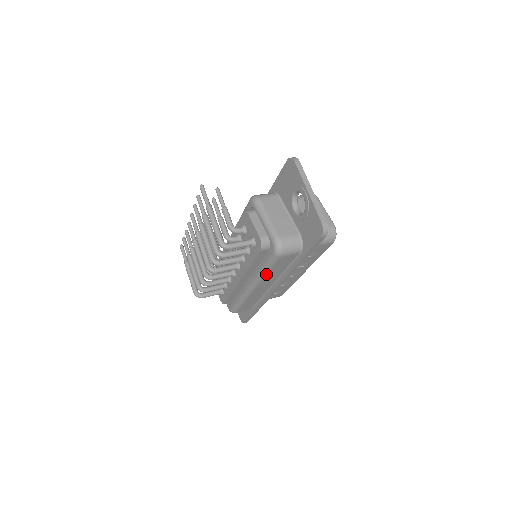
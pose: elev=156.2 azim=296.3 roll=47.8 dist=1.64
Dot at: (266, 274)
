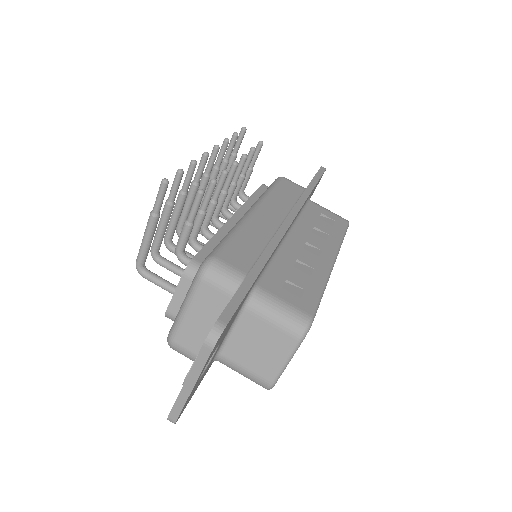
Dot at: occluded
